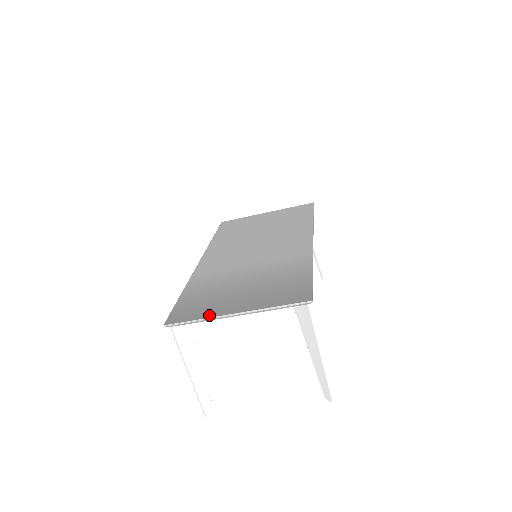
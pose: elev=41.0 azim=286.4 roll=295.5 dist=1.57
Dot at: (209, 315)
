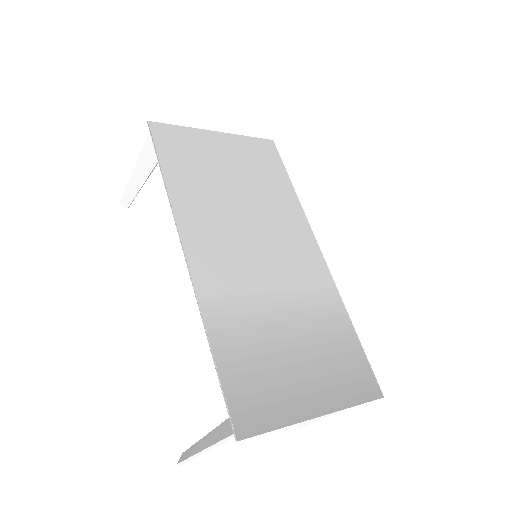
Dot at: (290, 419)
